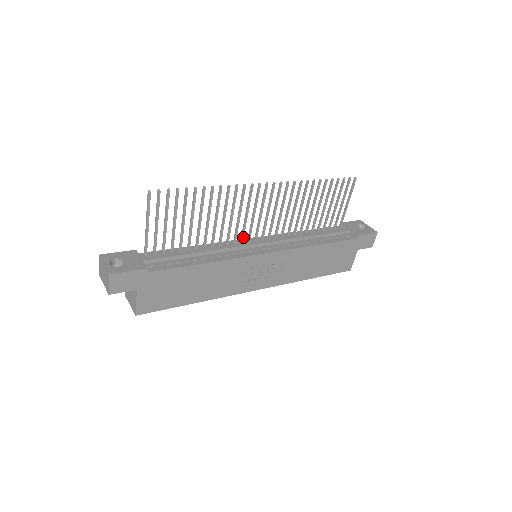
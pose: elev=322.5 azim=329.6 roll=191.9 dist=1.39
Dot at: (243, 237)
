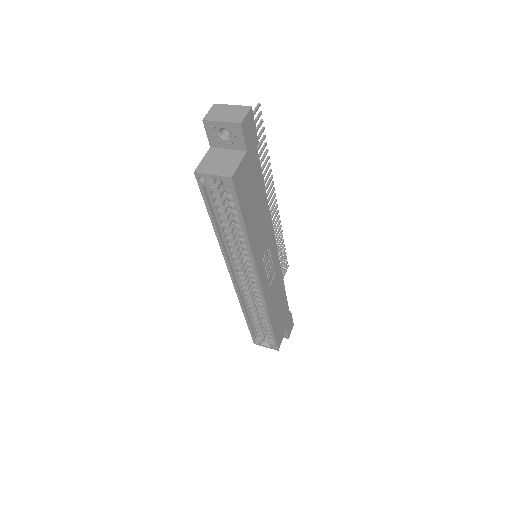
Dot at: occluded
